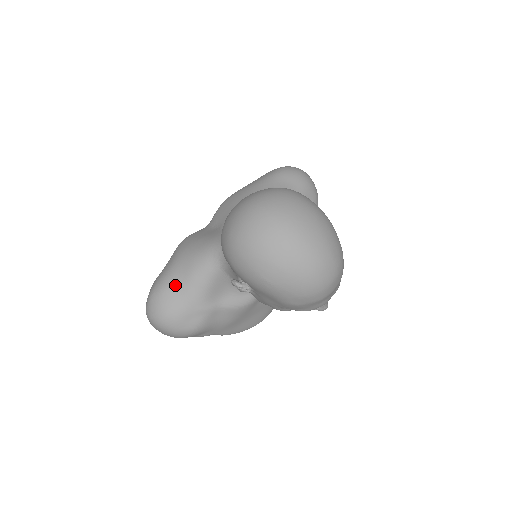
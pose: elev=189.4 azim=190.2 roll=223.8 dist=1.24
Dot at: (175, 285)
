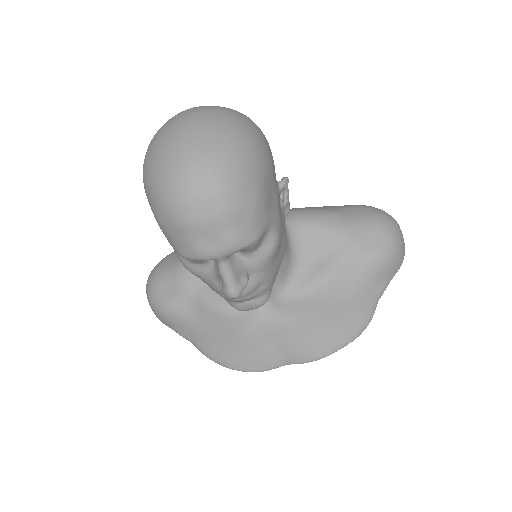
Dot at: occluded
